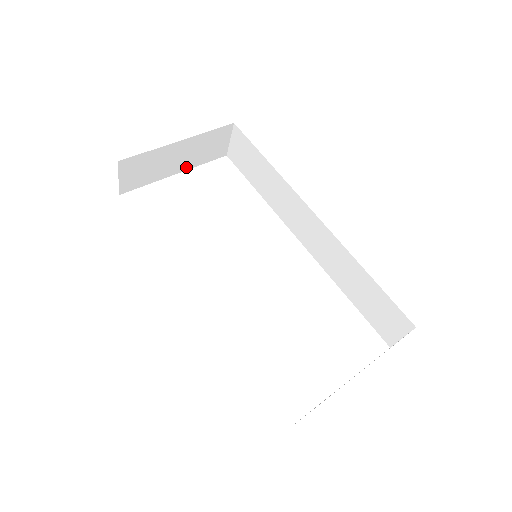
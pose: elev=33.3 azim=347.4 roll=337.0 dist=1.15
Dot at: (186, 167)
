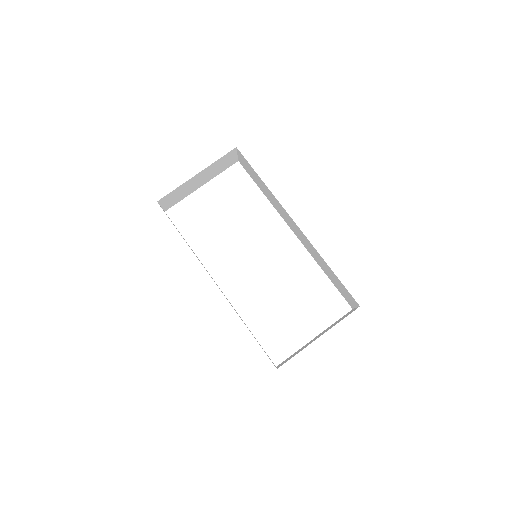
Dot at: (208, 180)
